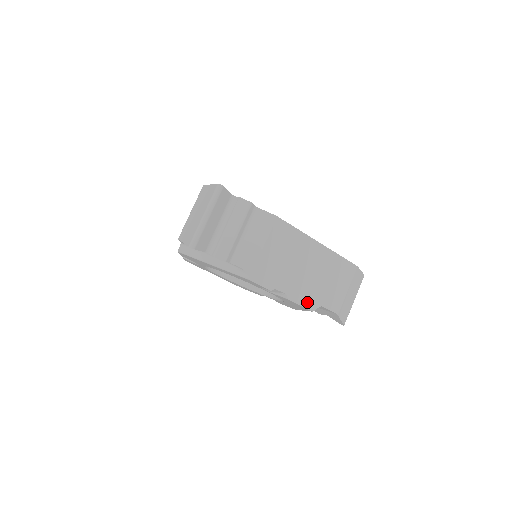
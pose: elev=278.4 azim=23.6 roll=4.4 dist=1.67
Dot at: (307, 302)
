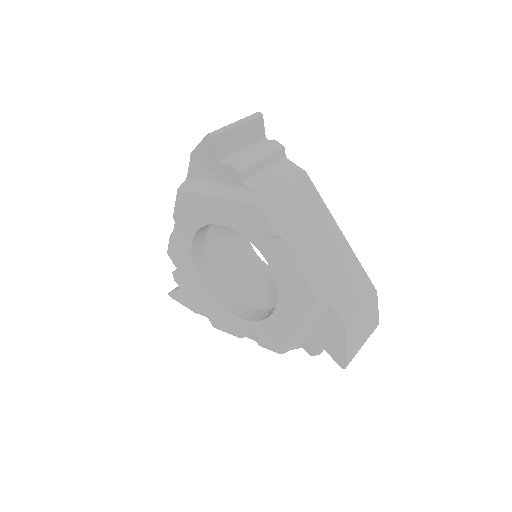
Dot at: (314, 283)
